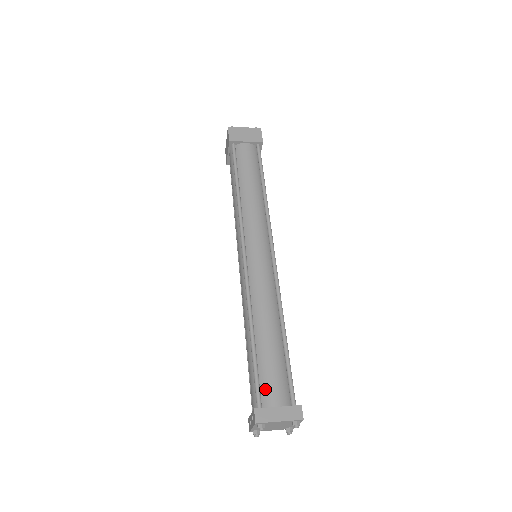
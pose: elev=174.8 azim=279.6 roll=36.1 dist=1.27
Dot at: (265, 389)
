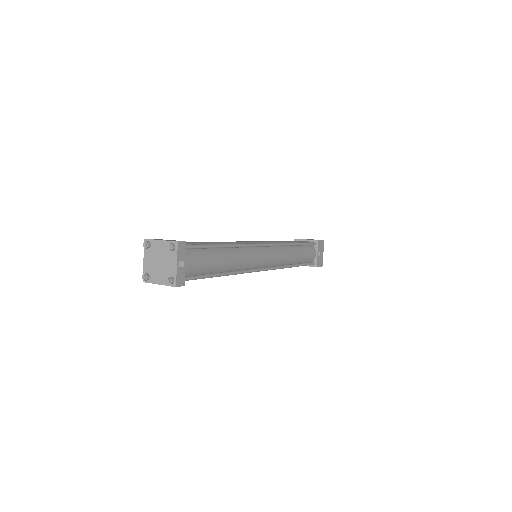
Dot at: occluded
